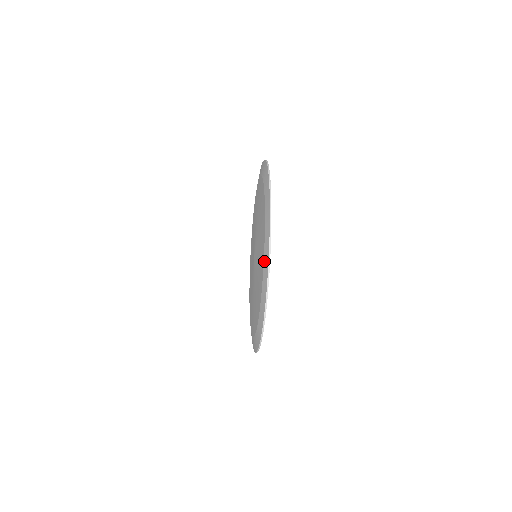
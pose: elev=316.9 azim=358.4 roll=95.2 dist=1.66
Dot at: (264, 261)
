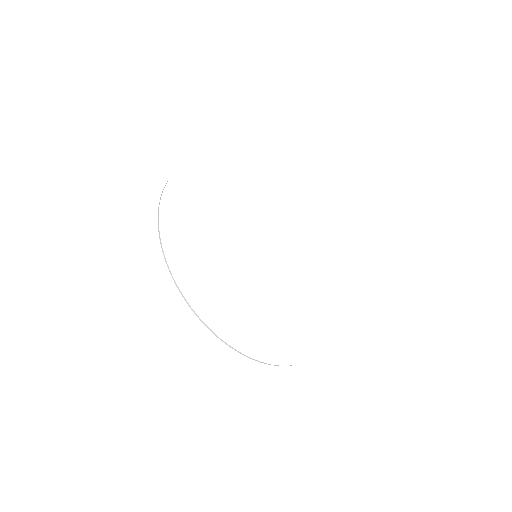
Dot at: occluded
